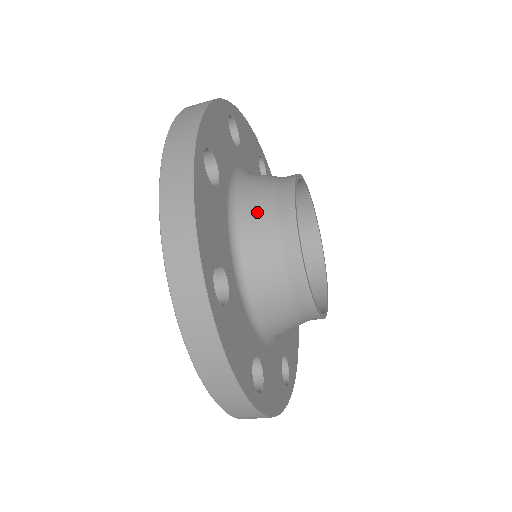
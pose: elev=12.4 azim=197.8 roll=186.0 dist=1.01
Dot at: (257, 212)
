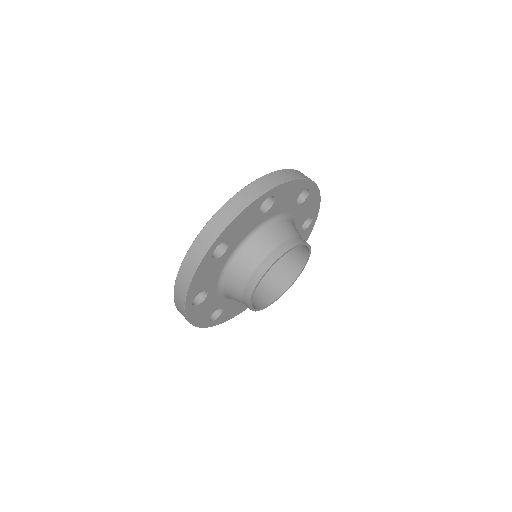
Dot at: (242, 269)
